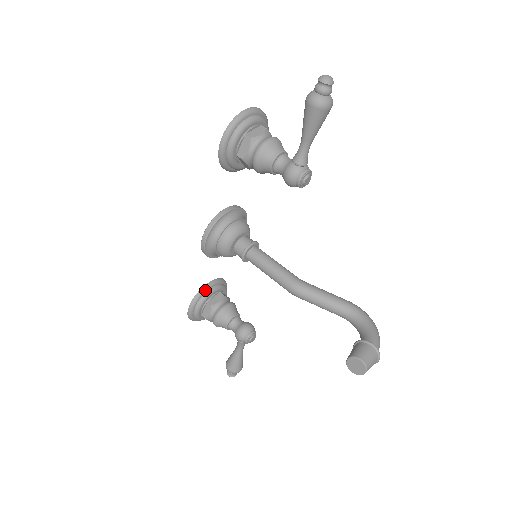
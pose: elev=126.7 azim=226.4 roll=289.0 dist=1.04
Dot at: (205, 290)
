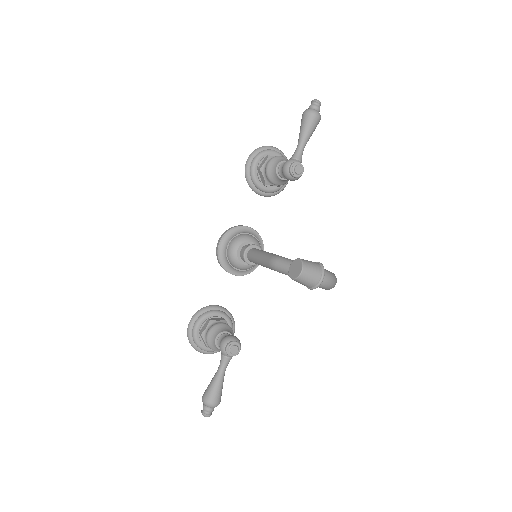
Dot at: (211, 308)
